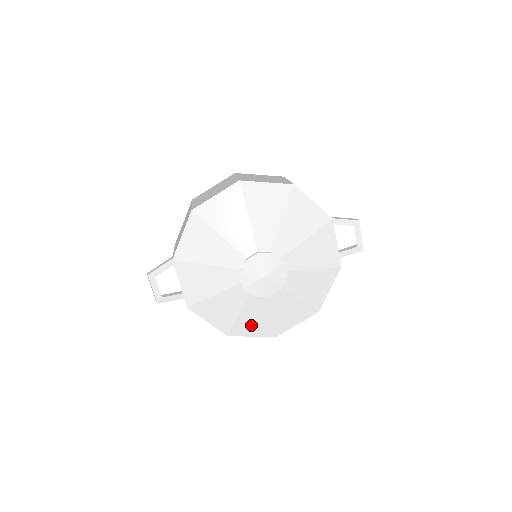
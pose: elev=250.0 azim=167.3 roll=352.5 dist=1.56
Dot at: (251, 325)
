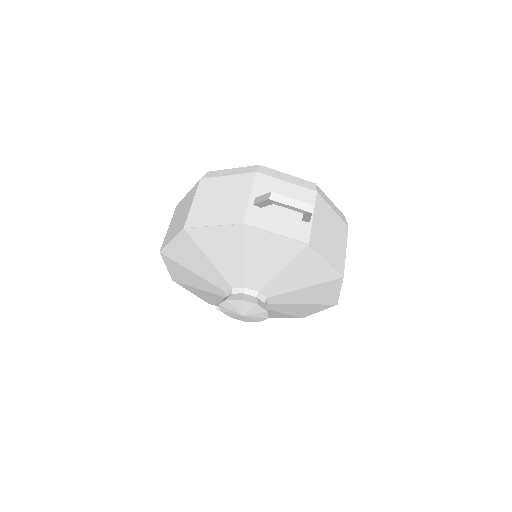
Dot at: (304, 311)
